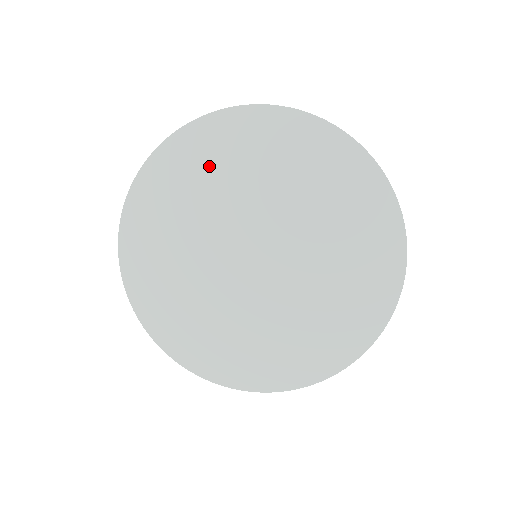
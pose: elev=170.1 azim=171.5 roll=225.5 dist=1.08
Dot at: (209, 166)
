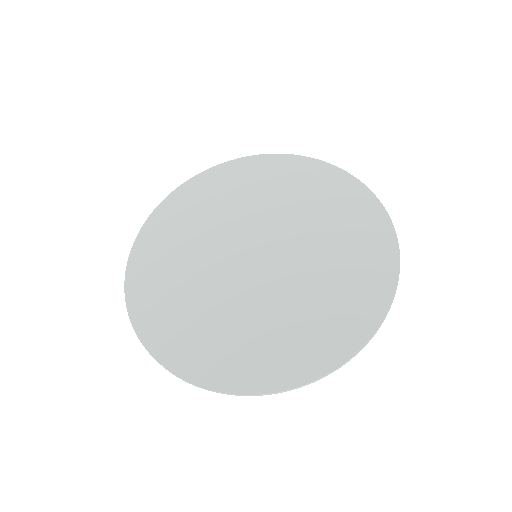
Dot at: (243, 185)
